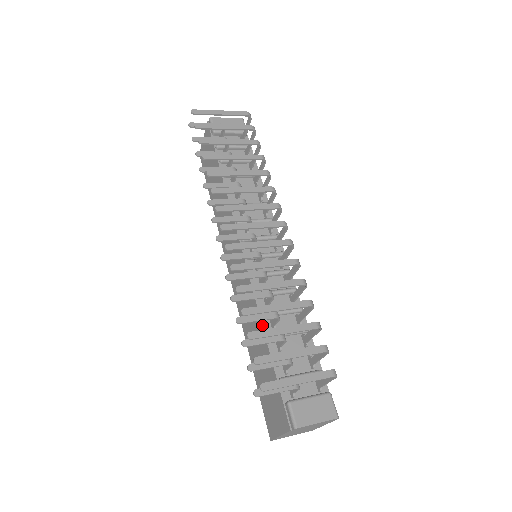
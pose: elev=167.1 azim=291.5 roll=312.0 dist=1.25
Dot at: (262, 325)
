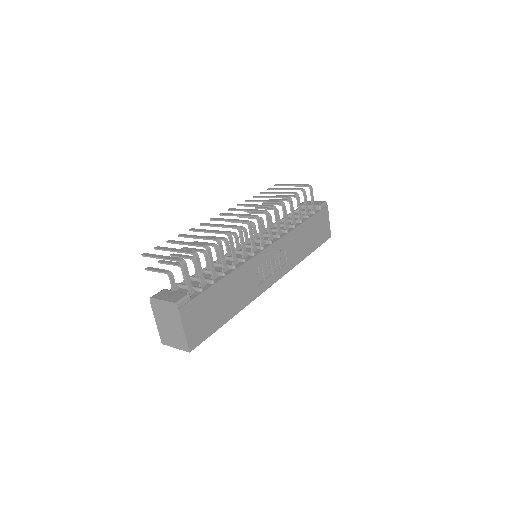
Dot at: occluded
